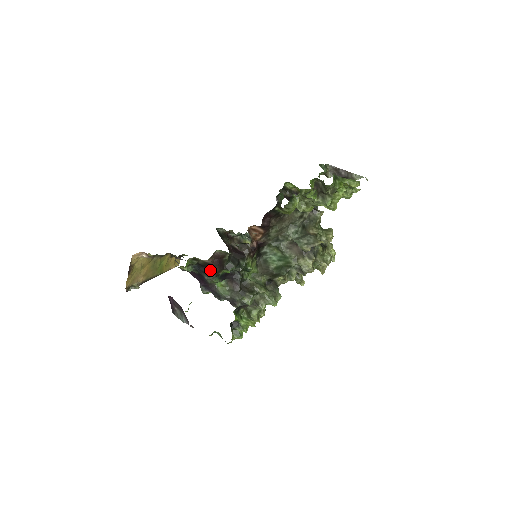
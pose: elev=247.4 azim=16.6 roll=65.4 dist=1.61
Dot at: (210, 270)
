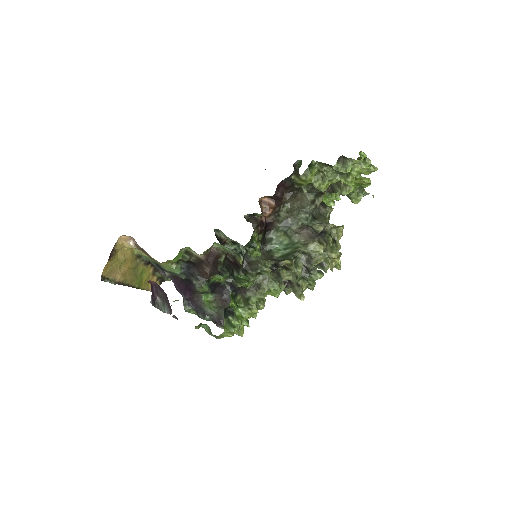
Dot at: (201, 271)
